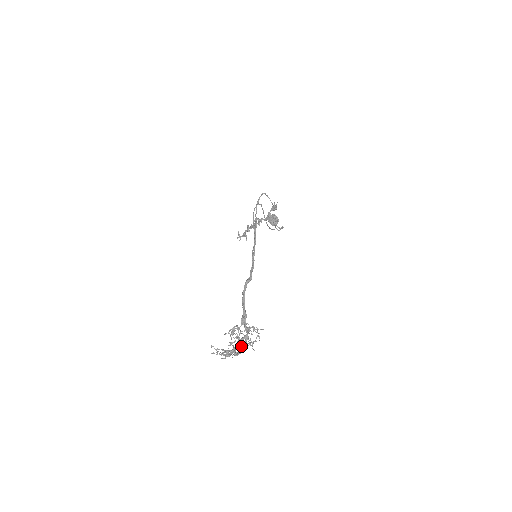
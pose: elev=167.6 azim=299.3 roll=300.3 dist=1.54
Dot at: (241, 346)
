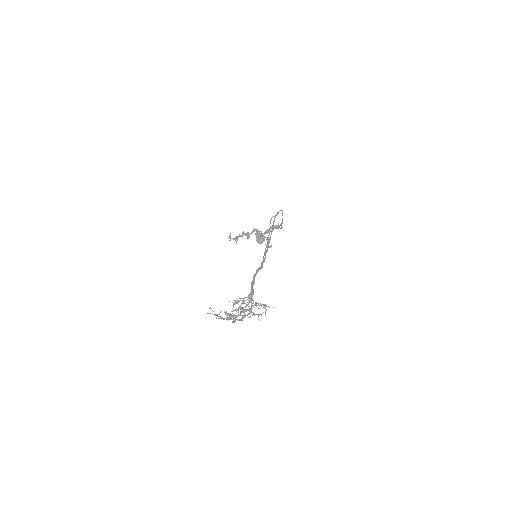
Dot at: (245, 315)
